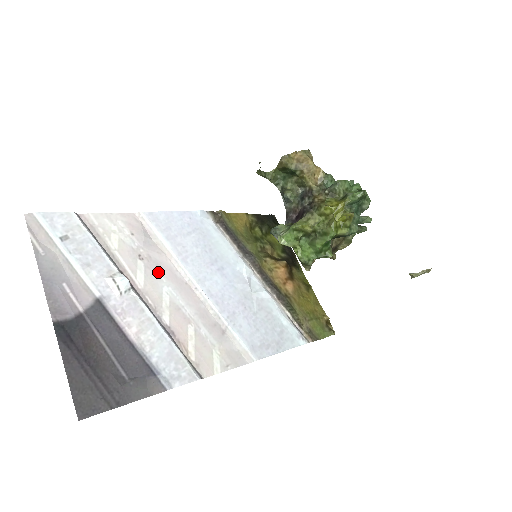
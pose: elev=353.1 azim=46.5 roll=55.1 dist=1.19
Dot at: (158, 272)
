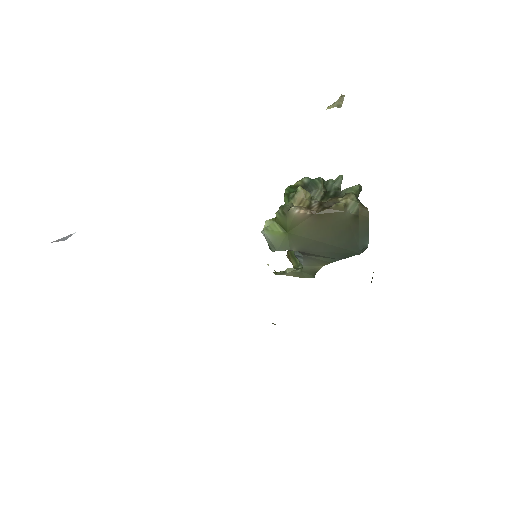
Dot at: occluded
